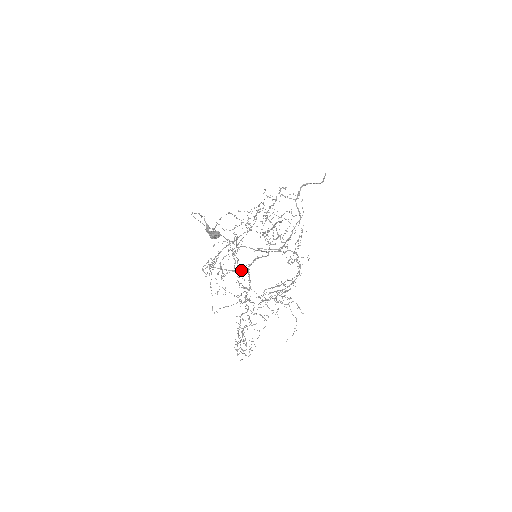
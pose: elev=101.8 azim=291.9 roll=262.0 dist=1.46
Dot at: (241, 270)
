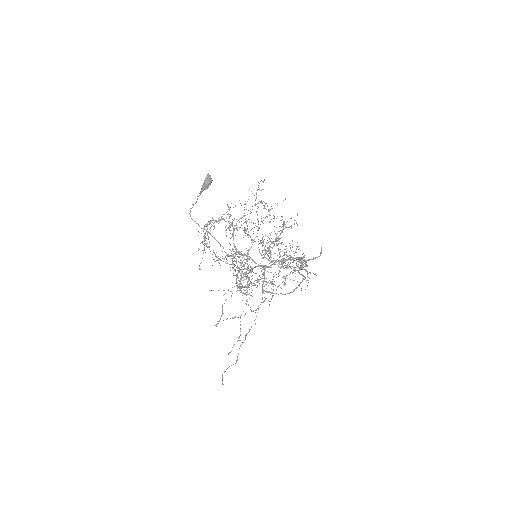
Dot at: occluded
